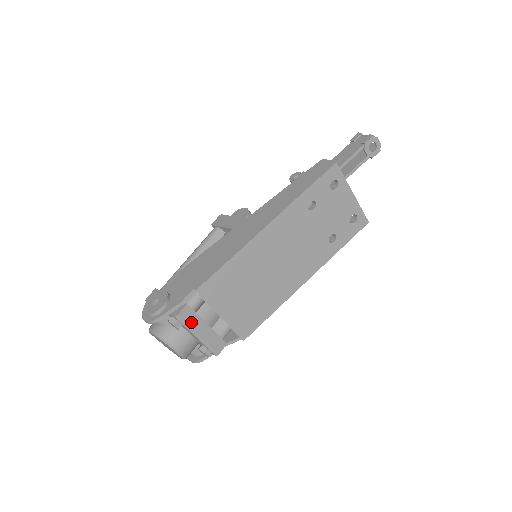
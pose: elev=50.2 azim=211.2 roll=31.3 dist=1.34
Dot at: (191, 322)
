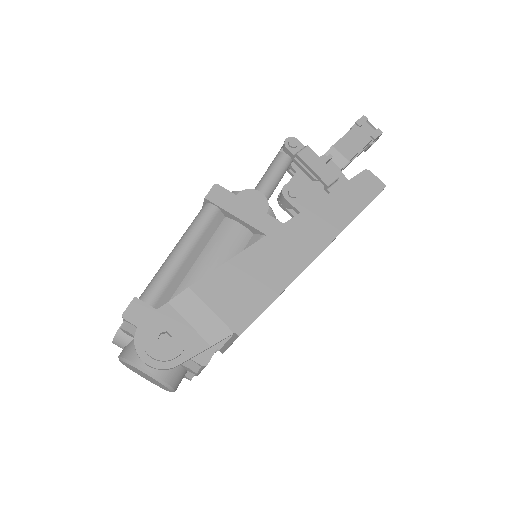
Dot at: occluded
